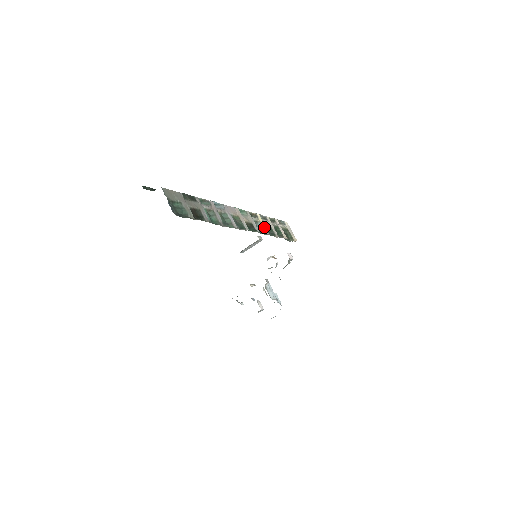
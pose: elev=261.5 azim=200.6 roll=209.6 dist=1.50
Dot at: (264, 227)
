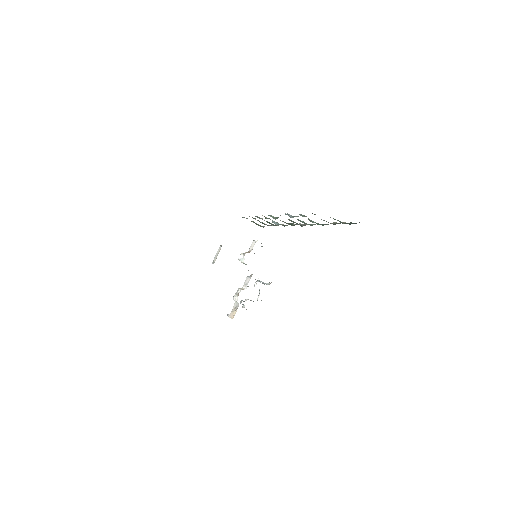
Dot at: (274, 222)
